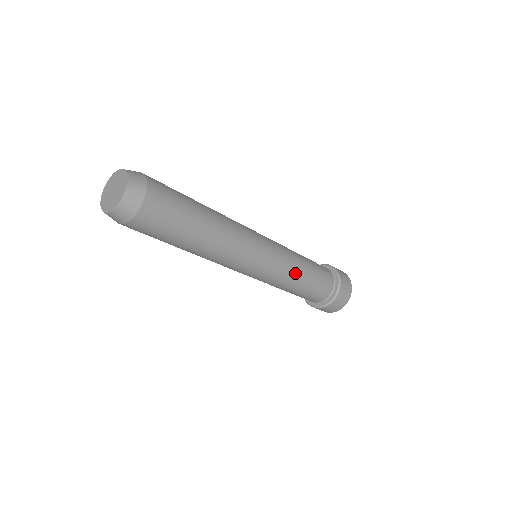
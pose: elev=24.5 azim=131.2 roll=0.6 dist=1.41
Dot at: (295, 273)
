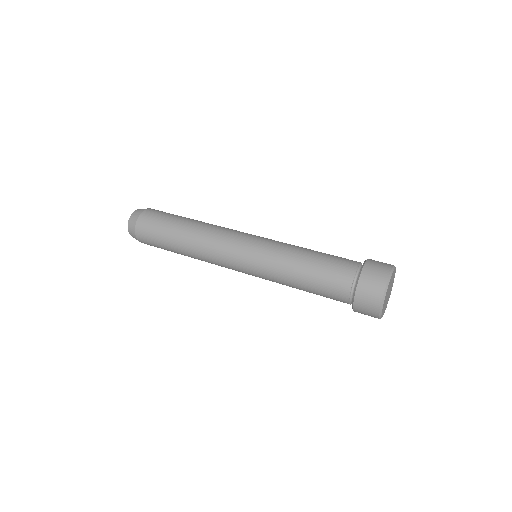
Dot at: (291, 249)
